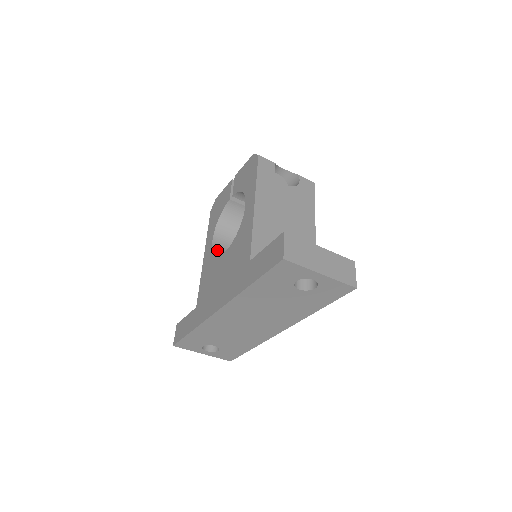
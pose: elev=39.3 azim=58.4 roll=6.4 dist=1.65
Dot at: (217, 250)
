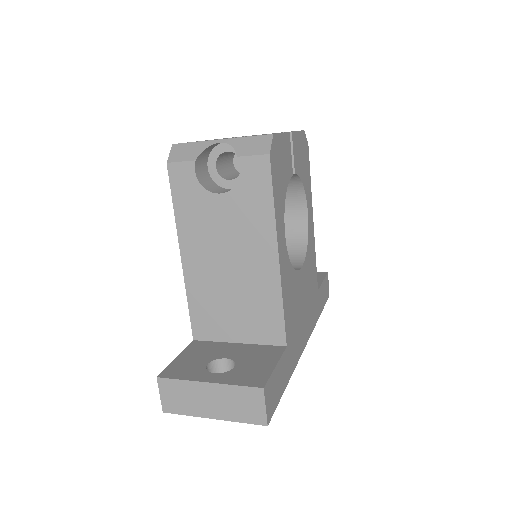
Dot at: occluded
